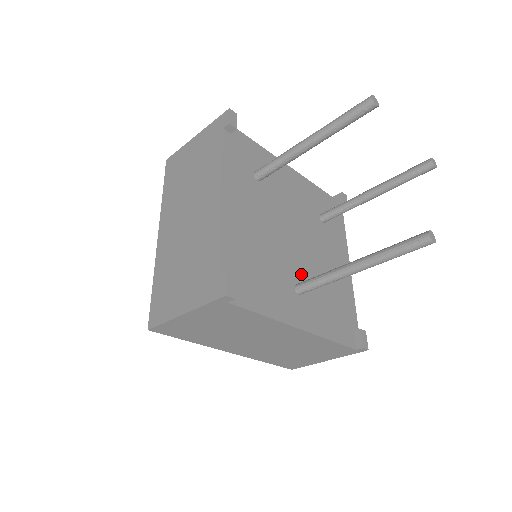
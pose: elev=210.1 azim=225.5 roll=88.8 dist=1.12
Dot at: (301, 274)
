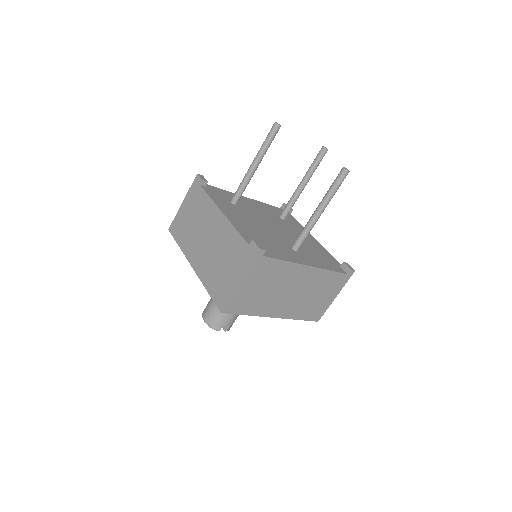
Dot at: (290, 243)
